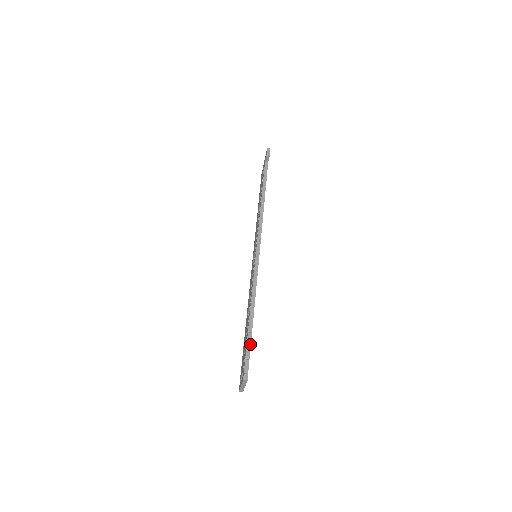
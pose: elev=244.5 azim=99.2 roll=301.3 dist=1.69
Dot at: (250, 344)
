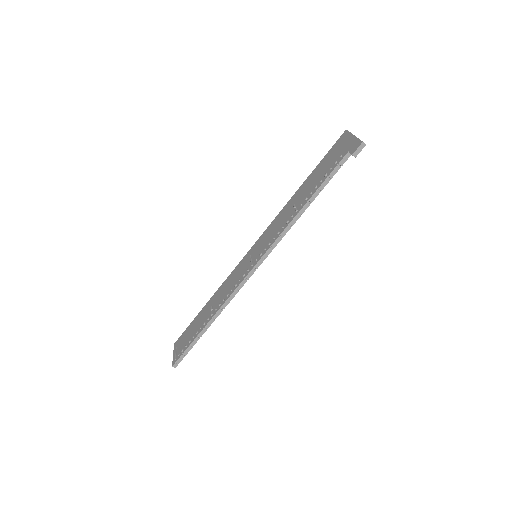
Dot at: occluded
